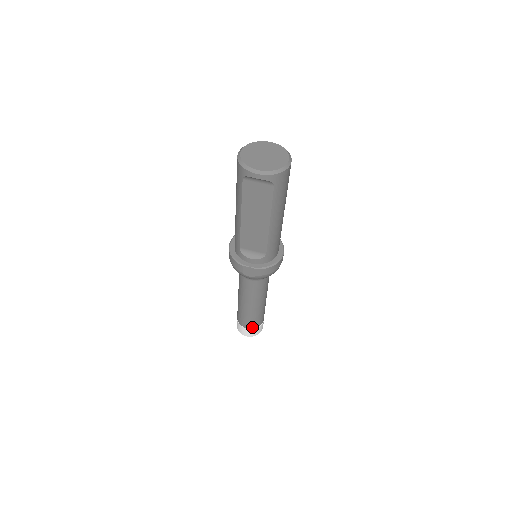
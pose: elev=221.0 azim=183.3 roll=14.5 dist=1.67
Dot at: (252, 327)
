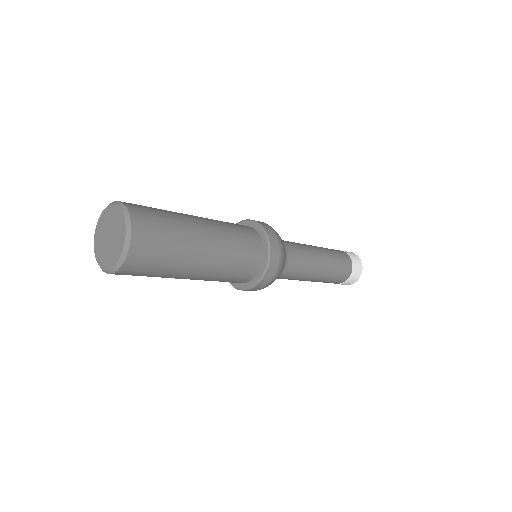
Dot at: occluded
